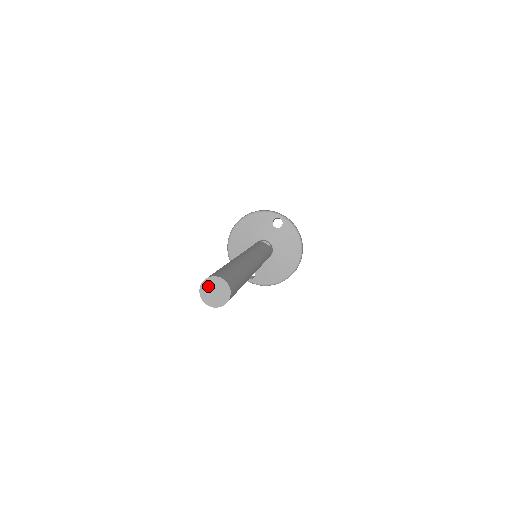
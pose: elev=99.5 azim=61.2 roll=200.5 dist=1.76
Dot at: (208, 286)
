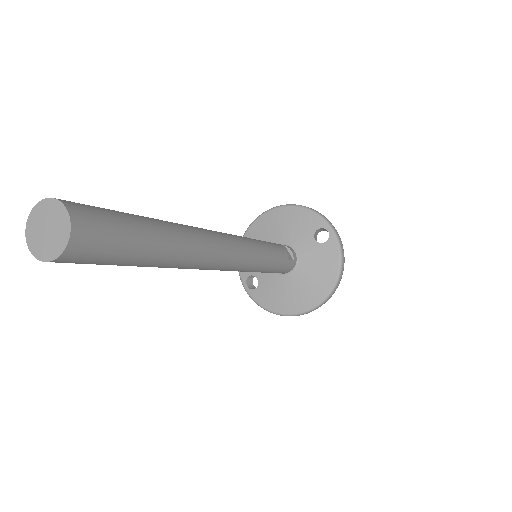
Dot at: (44, 213)
